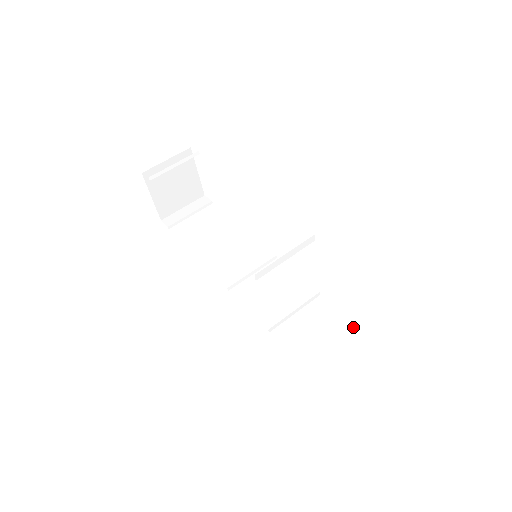
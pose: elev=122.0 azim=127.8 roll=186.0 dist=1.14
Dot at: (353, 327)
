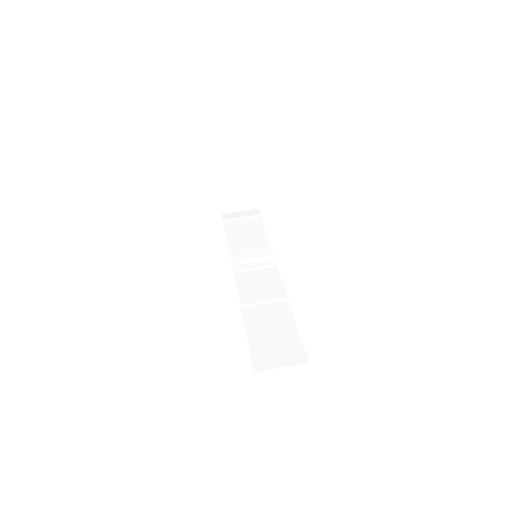
Dot at: (294, 327)
